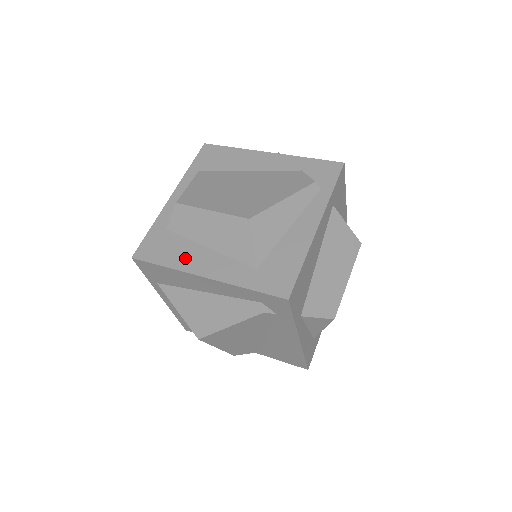
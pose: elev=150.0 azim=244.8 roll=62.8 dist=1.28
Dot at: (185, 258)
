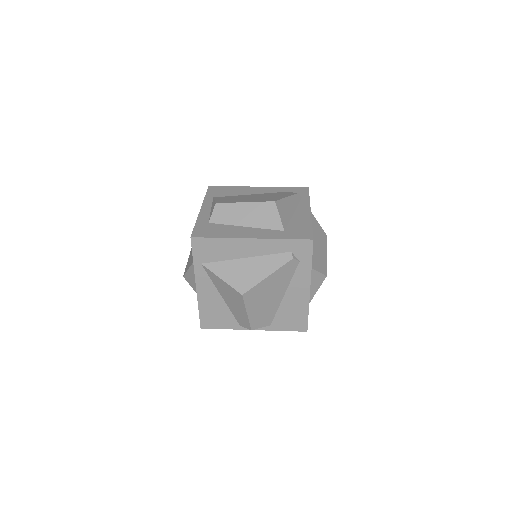
Dot at: (232, 232)
